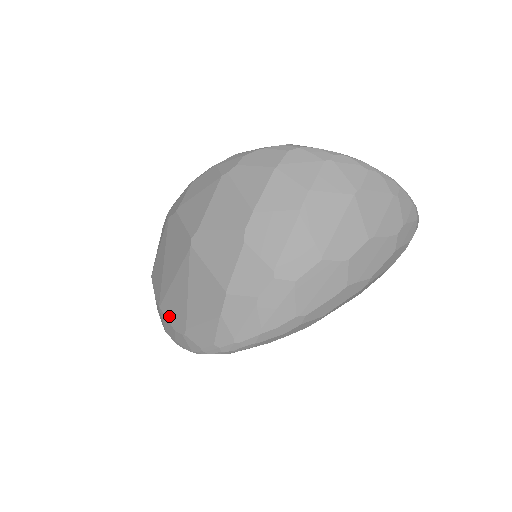
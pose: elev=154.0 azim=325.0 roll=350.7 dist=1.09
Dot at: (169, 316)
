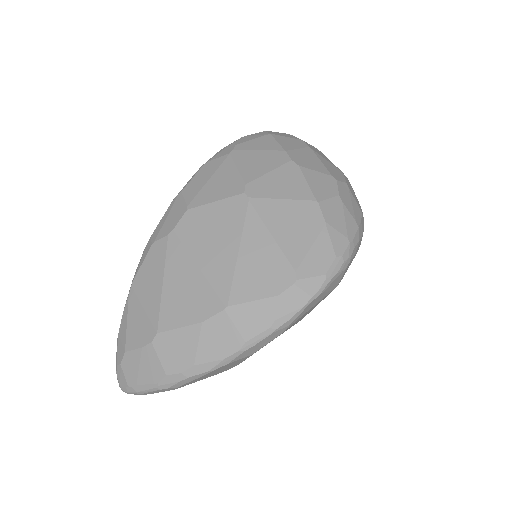
Dot at: (255, 293)
